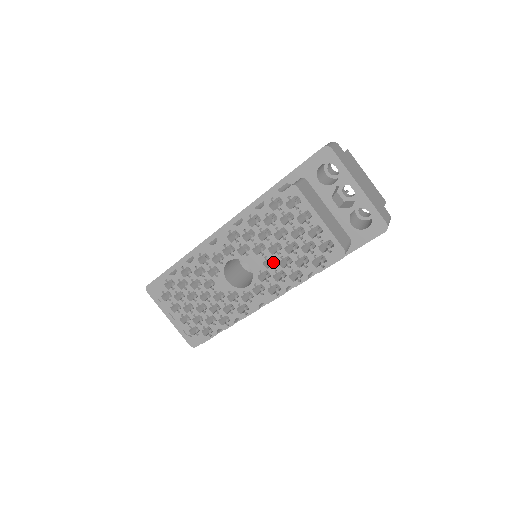
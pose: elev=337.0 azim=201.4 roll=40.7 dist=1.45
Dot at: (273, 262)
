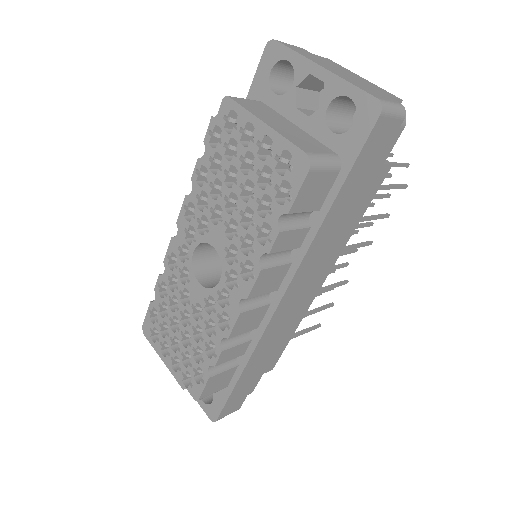
Dot at: (238, 229)
